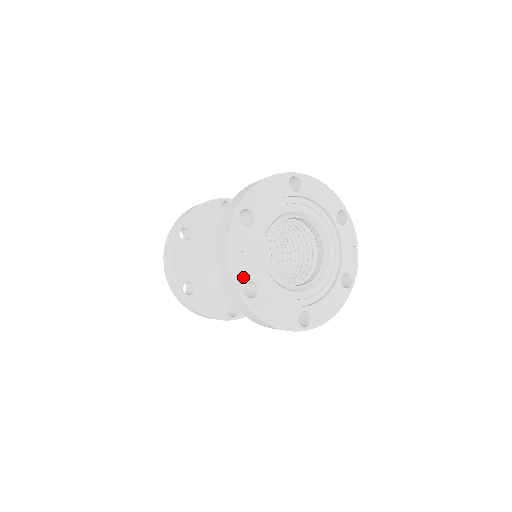
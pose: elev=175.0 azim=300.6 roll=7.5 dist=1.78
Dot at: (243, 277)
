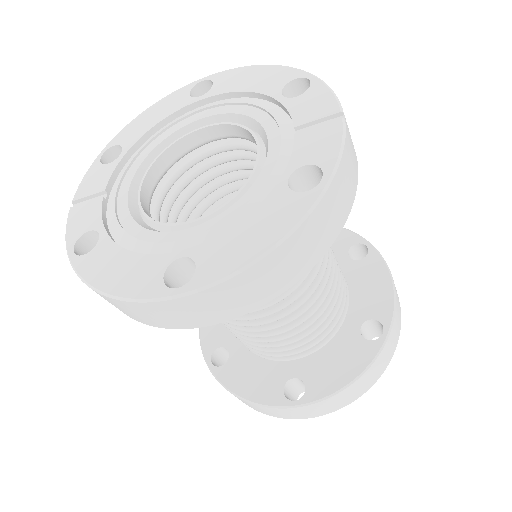
Dot at: (80, 228)
